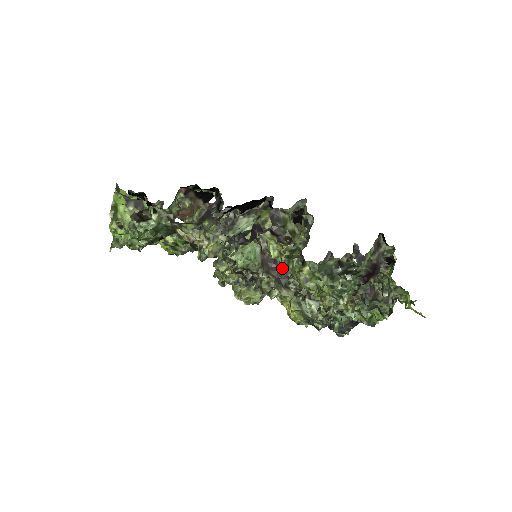
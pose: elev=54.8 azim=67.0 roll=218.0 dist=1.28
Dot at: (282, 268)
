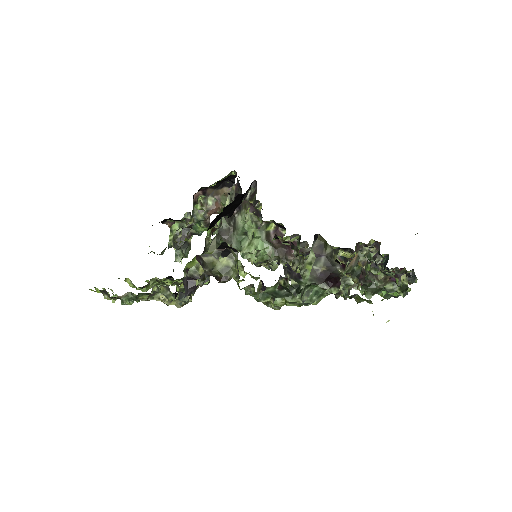
Dot at: occluded
